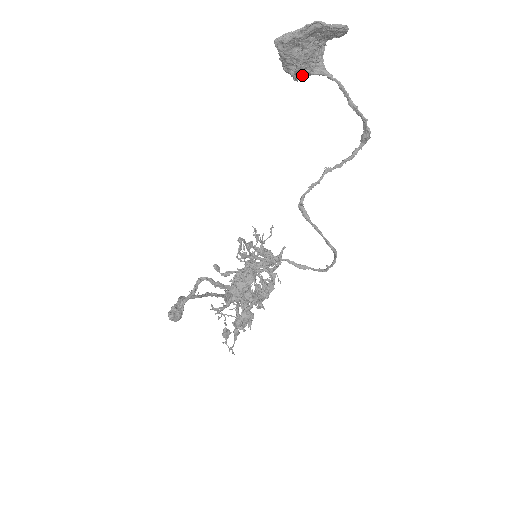
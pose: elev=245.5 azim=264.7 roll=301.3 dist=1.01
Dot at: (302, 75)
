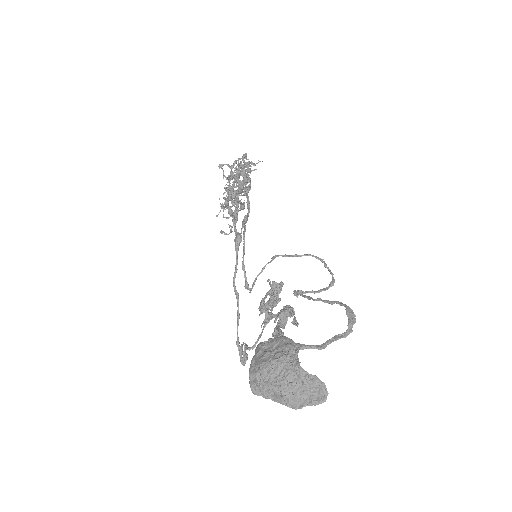
Dot at: occluded
